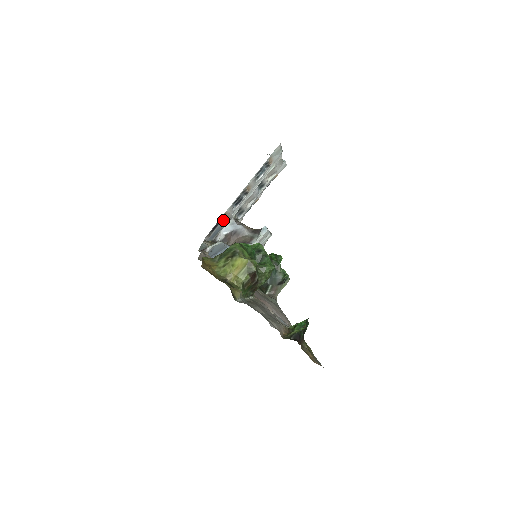
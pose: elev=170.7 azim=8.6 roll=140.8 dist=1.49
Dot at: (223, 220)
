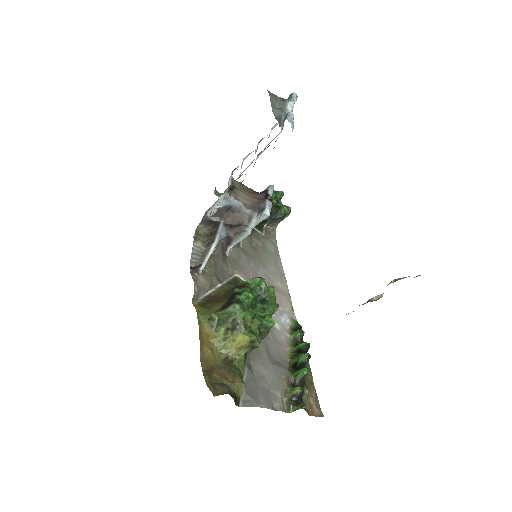
Dot at: occluded
